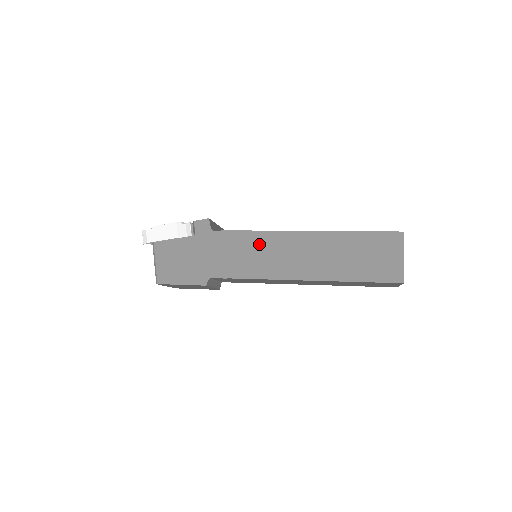
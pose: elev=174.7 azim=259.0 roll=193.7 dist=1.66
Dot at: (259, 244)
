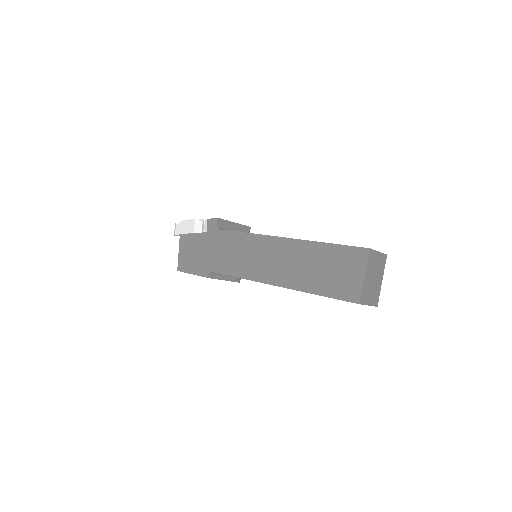
Dot at: (247, 246)
